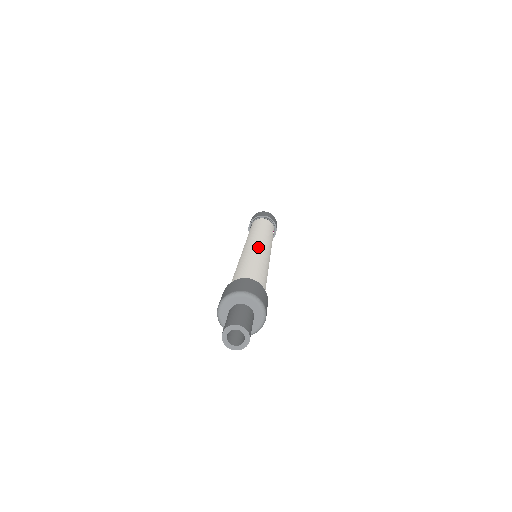
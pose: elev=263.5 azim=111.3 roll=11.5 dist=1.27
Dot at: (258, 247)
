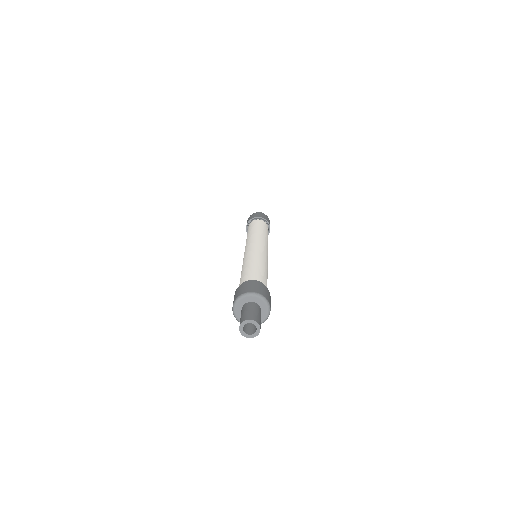
Dot at: (254, 249)
